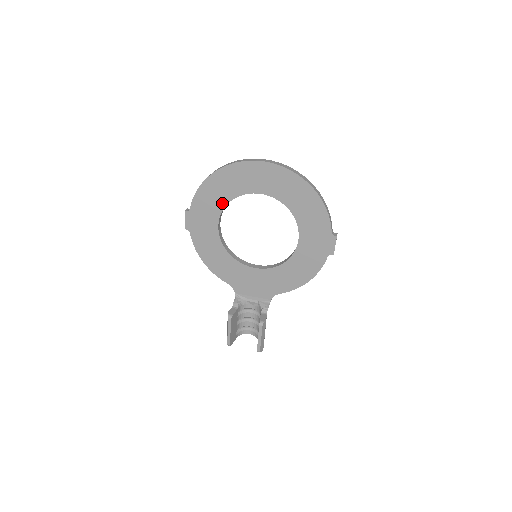
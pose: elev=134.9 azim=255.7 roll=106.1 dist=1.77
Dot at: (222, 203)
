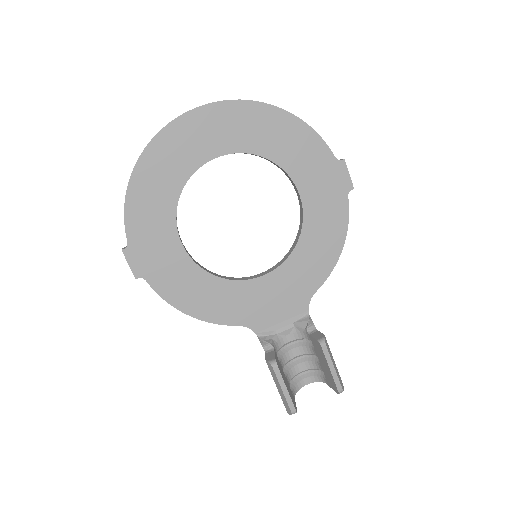
Dot at: (170, 204)
